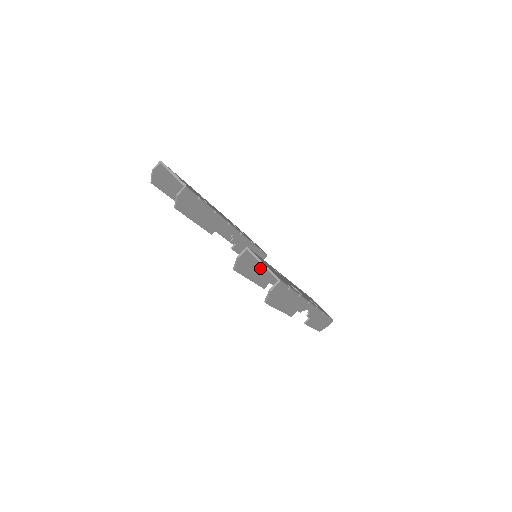
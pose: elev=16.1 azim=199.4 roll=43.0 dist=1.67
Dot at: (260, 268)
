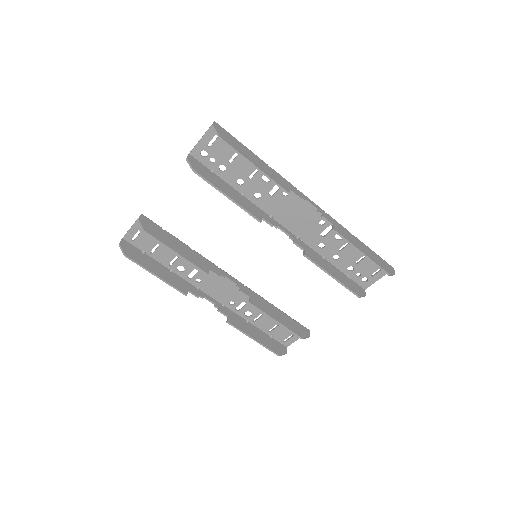
Dot at: (228, 188)
